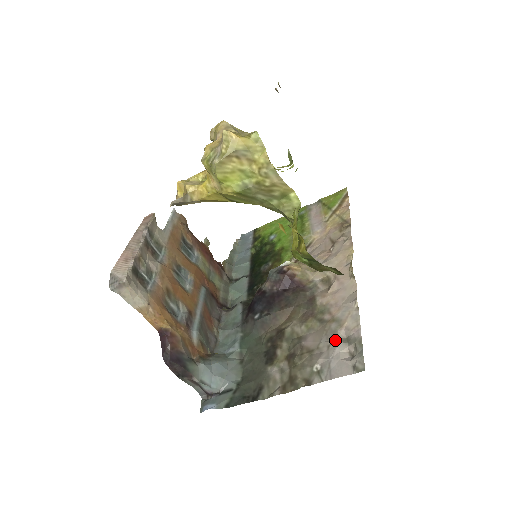
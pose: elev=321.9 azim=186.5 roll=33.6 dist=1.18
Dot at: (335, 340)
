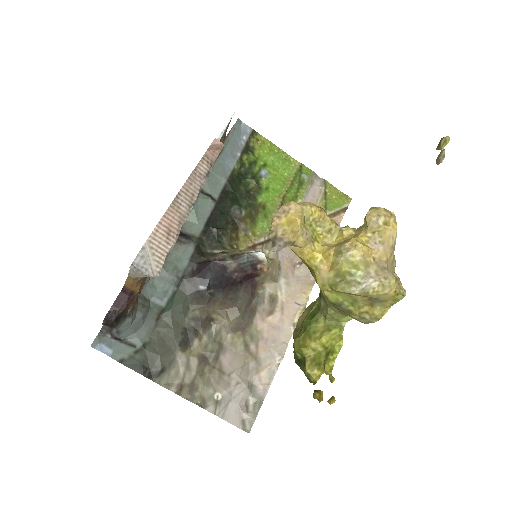
Dot at: (246, 382)
